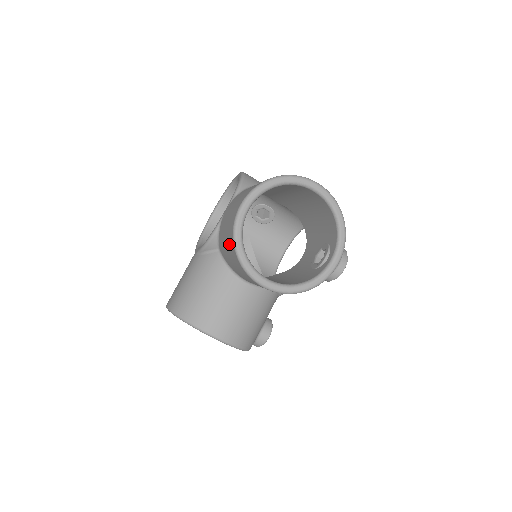
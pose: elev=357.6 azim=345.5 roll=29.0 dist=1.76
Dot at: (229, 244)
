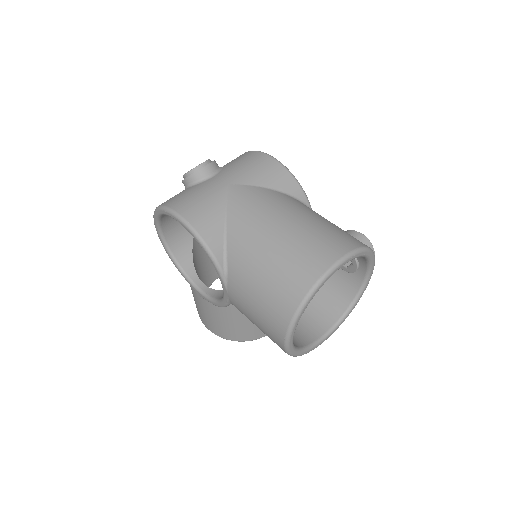
Dot at: occluded
